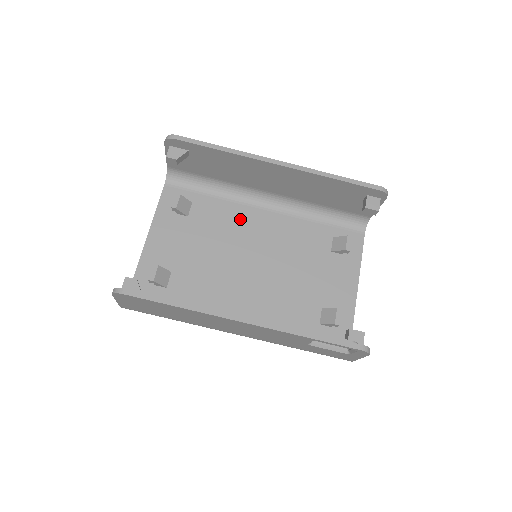
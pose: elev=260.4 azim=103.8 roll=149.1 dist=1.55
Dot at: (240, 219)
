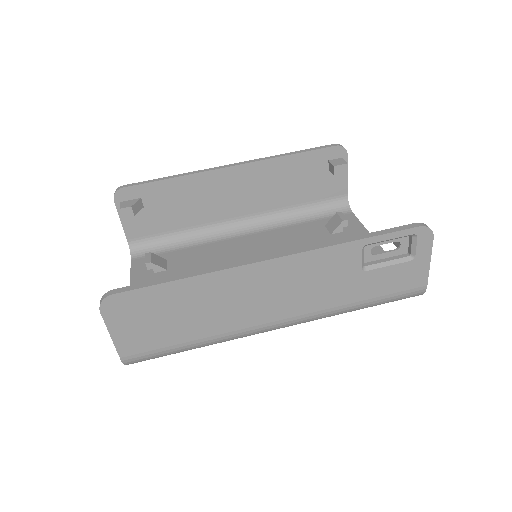
Dot at: (223, 251)
